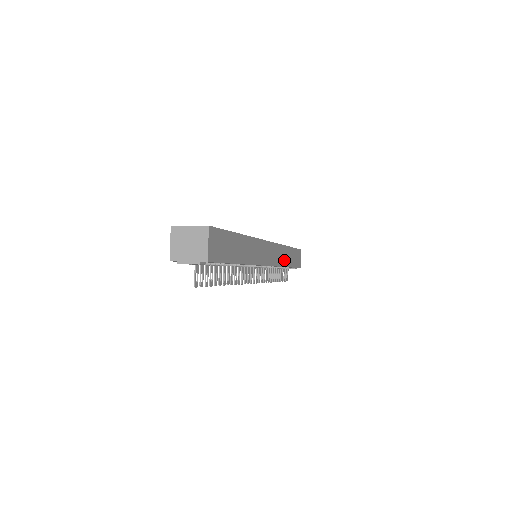
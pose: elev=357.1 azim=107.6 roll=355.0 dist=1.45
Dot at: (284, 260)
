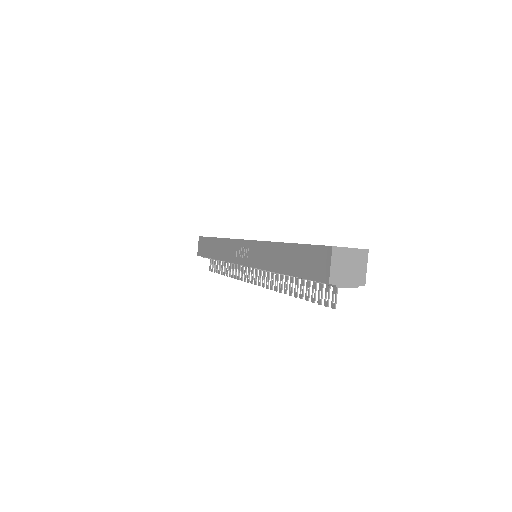
Dot at: occluded
